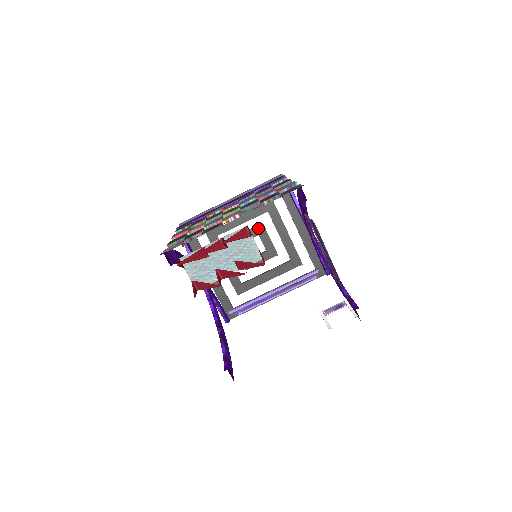
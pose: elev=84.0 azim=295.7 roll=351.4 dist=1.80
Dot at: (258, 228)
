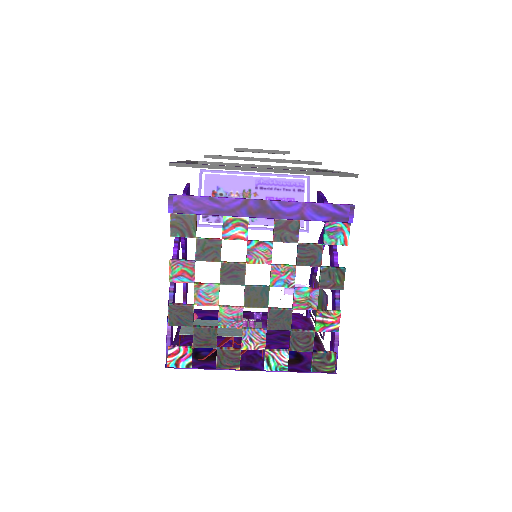
Dot at: occluded
